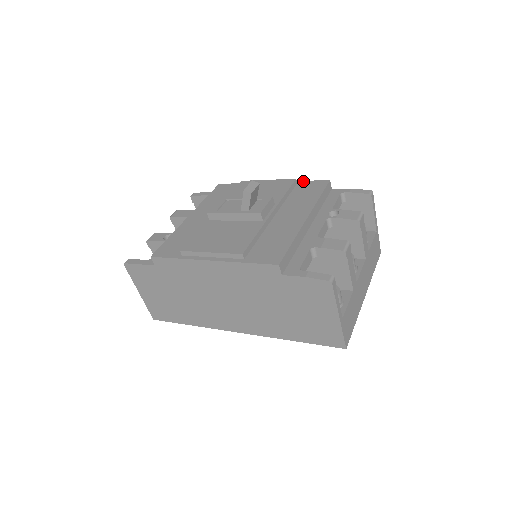
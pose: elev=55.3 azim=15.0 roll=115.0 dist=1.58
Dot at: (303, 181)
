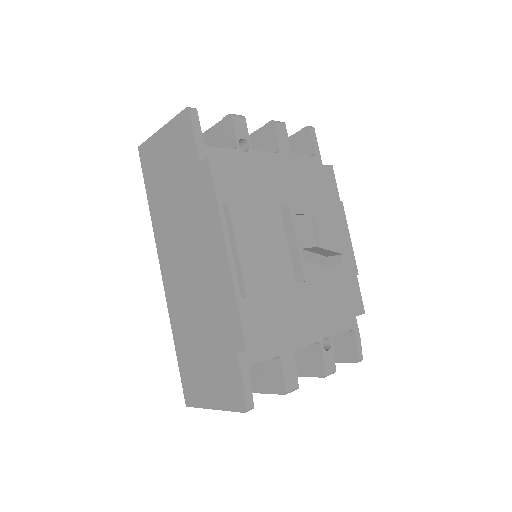
Dot at: occluded
